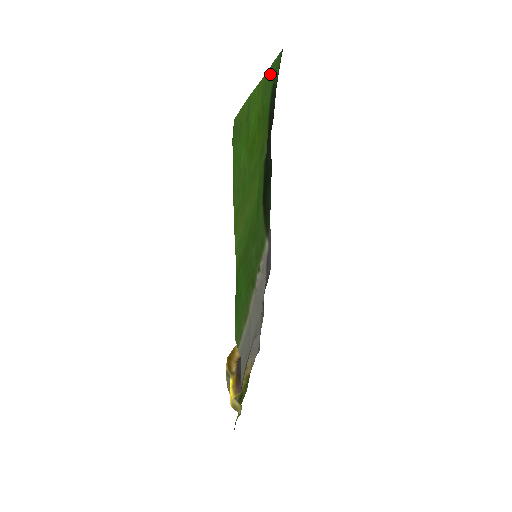
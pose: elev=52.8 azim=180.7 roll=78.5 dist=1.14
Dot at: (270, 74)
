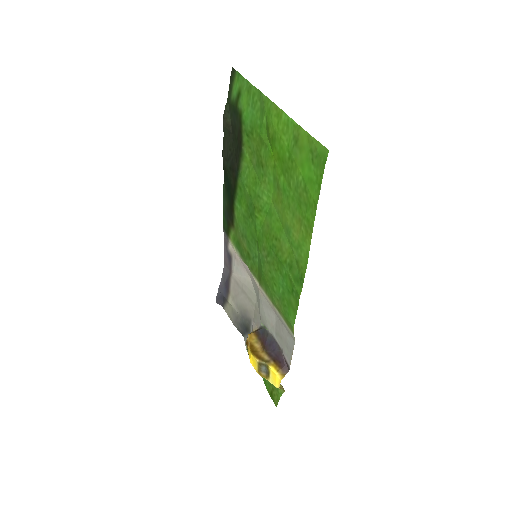
Dot at: (257, 97)
